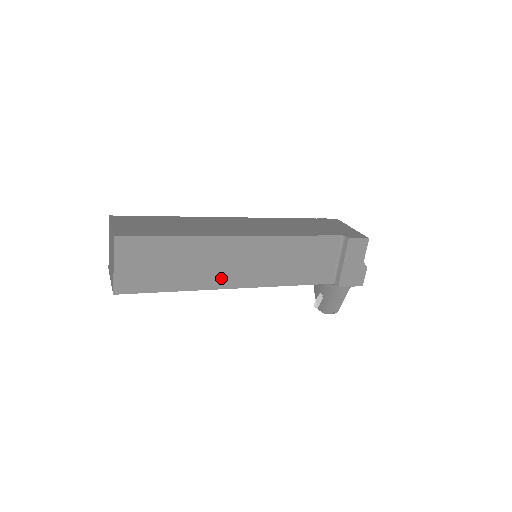
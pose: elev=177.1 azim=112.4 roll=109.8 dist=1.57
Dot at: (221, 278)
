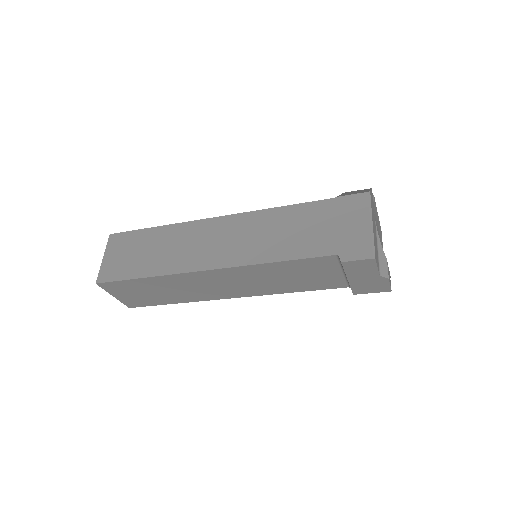
Dot at: (211, 294)
